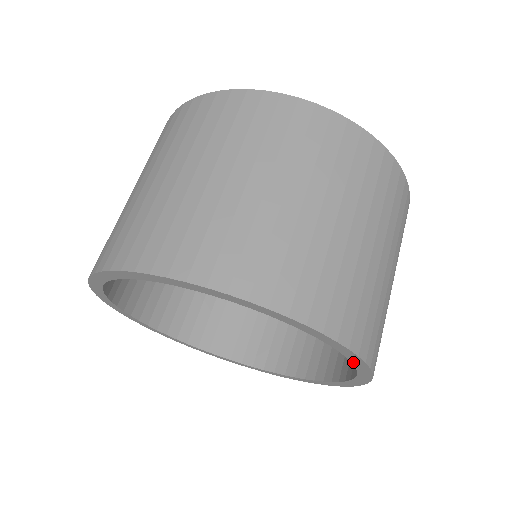
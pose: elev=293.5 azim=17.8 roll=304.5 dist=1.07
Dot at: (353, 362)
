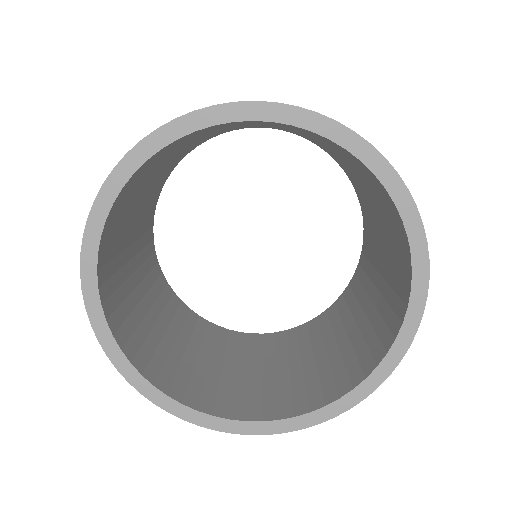
Dot at: (407, 318)
